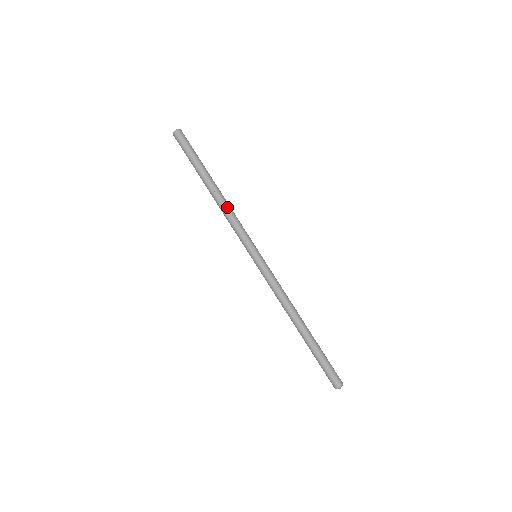
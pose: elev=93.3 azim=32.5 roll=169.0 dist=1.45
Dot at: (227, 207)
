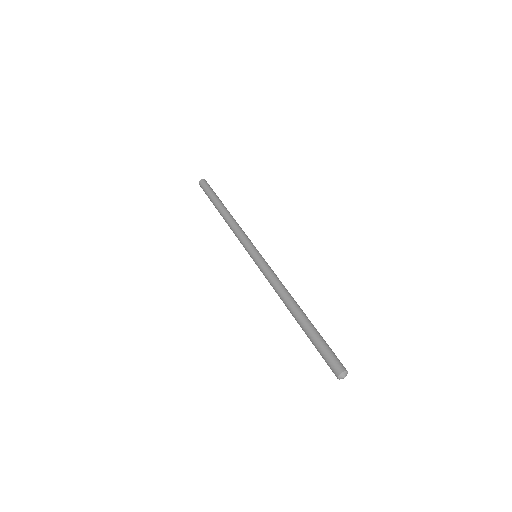
Dot at: occluded
